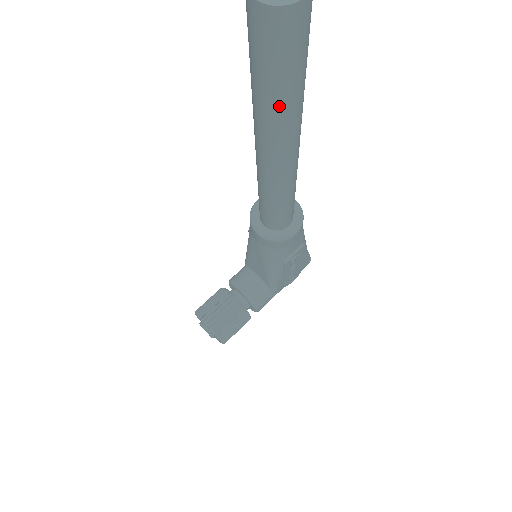
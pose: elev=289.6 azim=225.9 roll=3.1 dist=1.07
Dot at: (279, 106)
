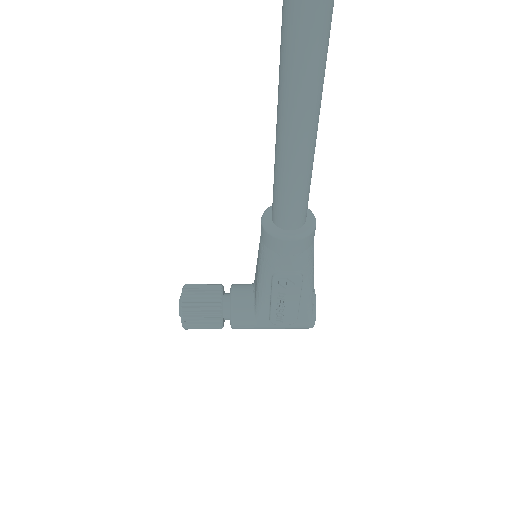
Dot at: (291, 32)
